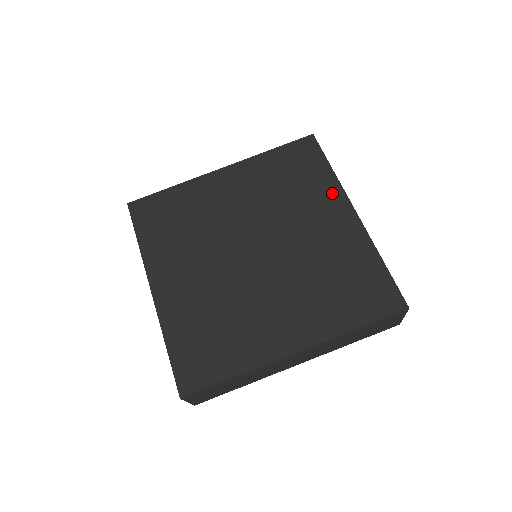
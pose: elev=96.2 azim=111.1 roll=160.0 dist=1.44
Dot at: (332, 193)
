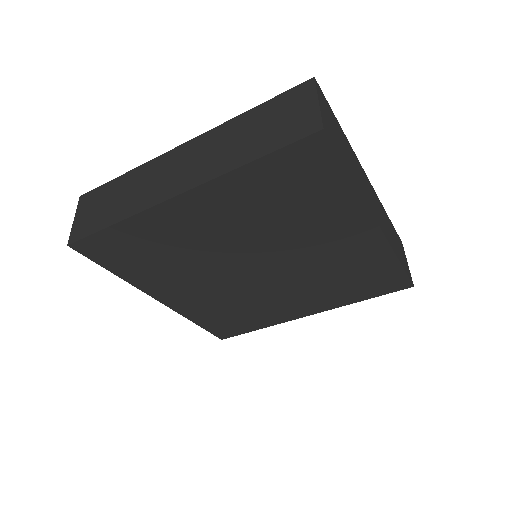
Dot at: (350, 211)
